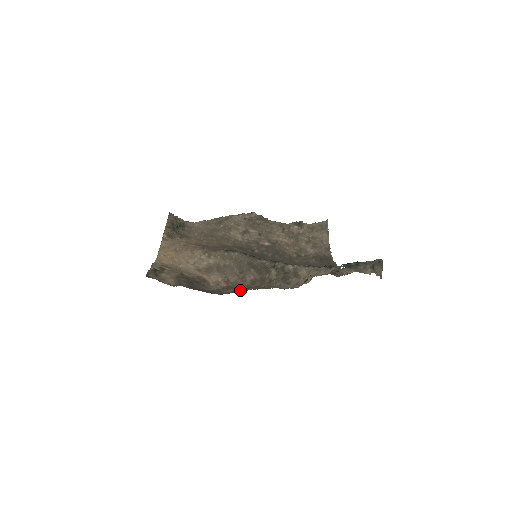
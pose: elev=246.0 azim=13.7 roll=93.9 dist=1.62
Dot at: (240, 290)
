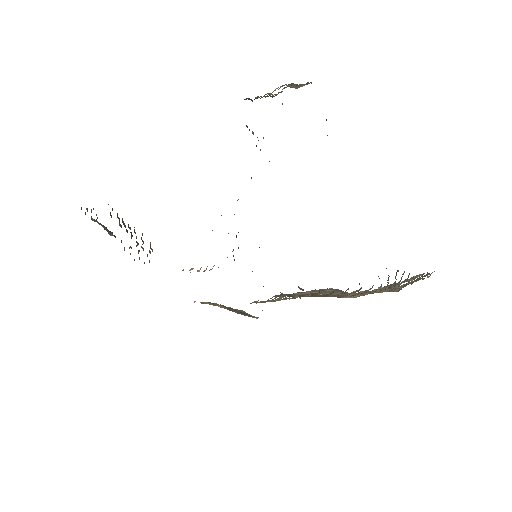
Dot at: occluded
